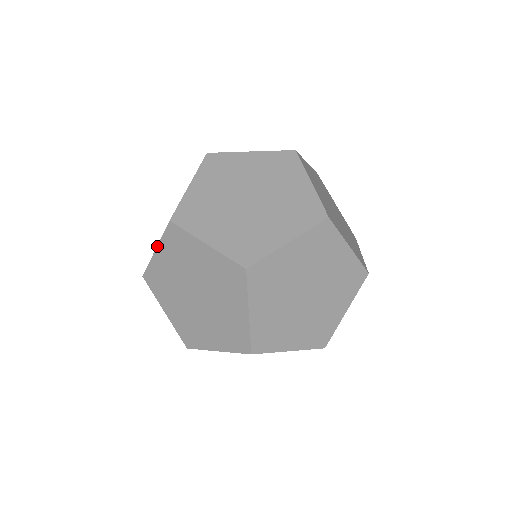
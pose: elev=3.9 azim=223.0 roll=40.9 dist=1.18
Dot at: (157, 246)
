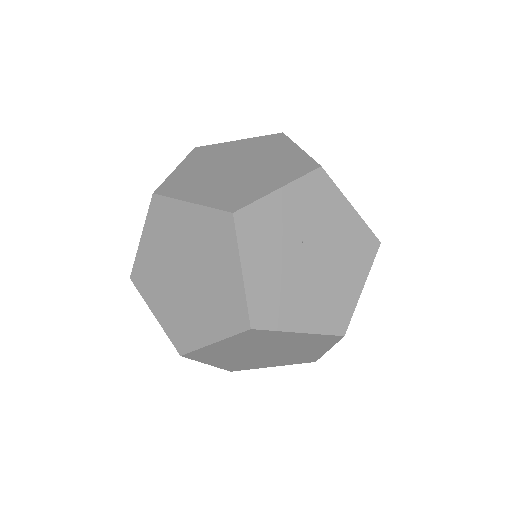
Dot at: (142, 231)
